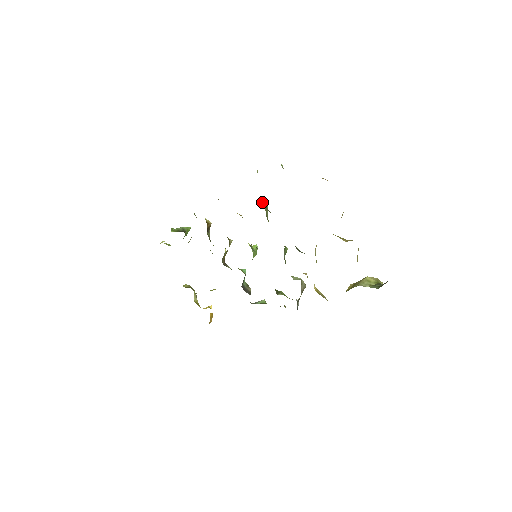
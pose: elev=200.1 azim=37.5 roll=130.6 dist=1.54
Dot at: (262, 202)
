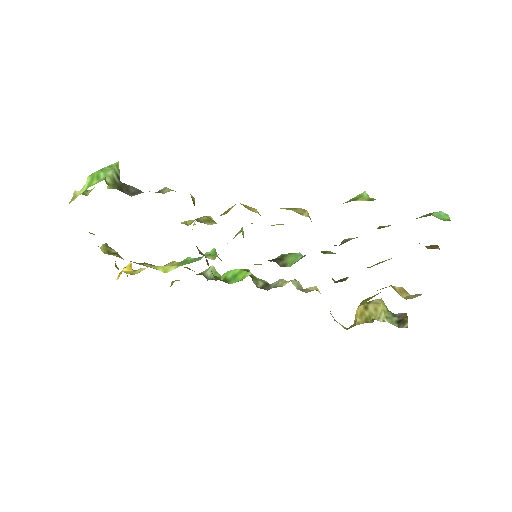
Dot at: occluded
